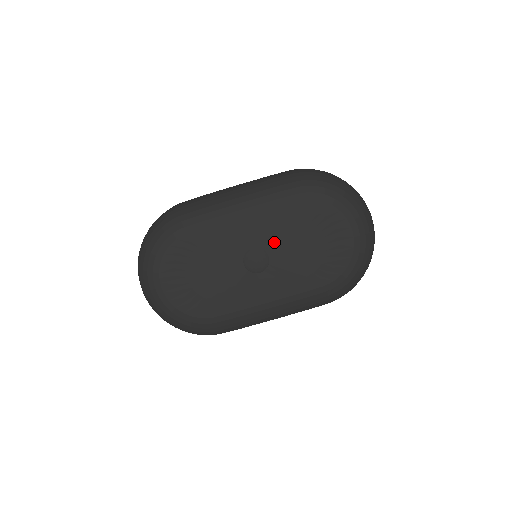
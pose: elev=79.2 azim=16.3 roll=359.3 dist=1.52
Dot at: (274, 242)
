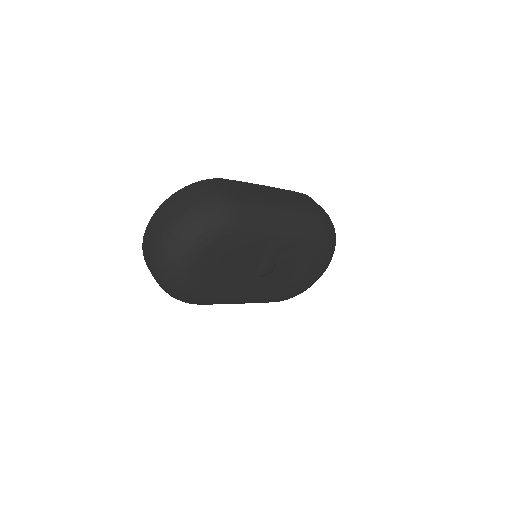
Dot at: (285, 260)
